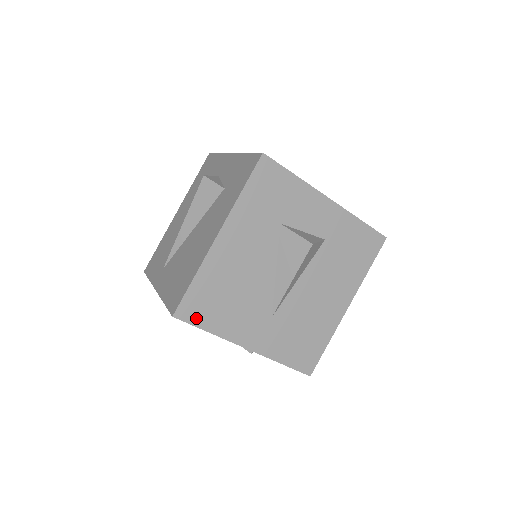
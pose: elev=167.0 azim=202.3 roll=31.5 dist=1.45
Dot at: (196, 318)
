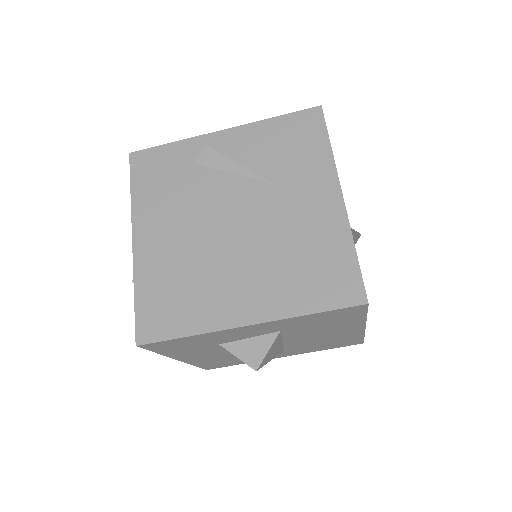
Dot at: (223, 366)
